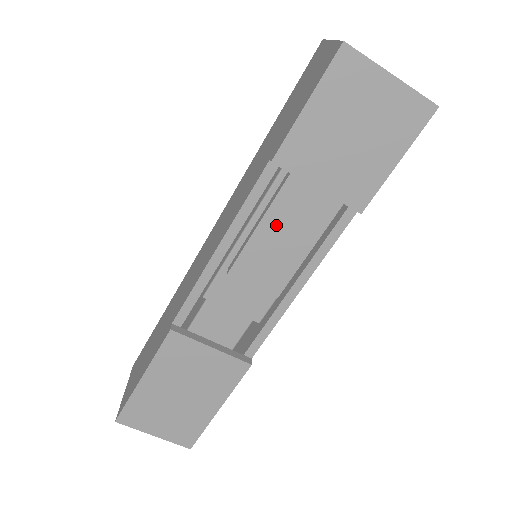
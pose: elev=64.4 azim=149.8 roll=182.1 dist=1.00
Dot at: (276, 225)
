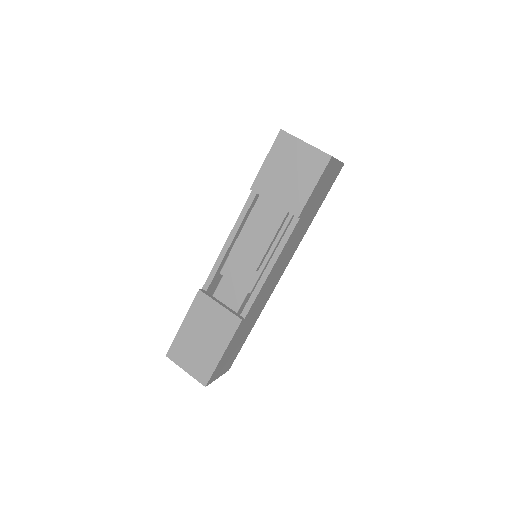
Dot at: (253, 224)
